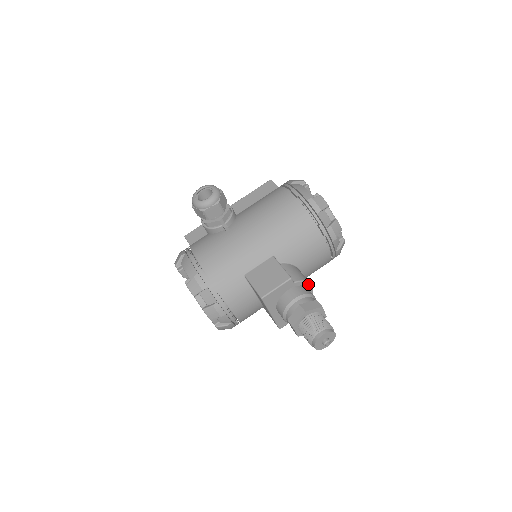
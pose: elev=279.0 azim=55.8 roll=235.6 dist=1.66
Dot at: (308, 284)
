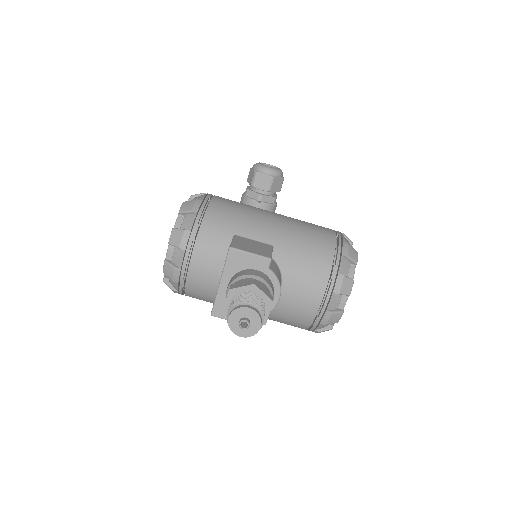
Dot at: (278, 290)
